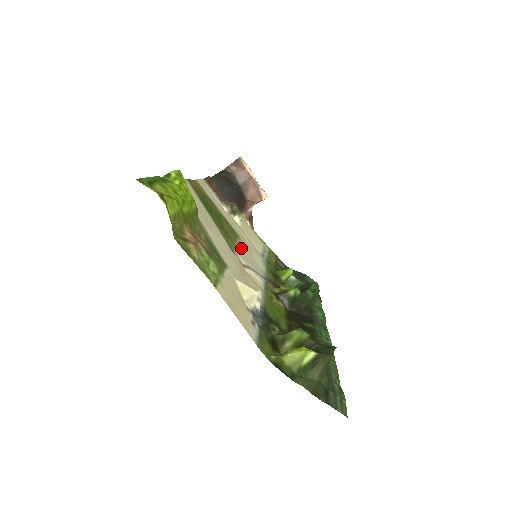
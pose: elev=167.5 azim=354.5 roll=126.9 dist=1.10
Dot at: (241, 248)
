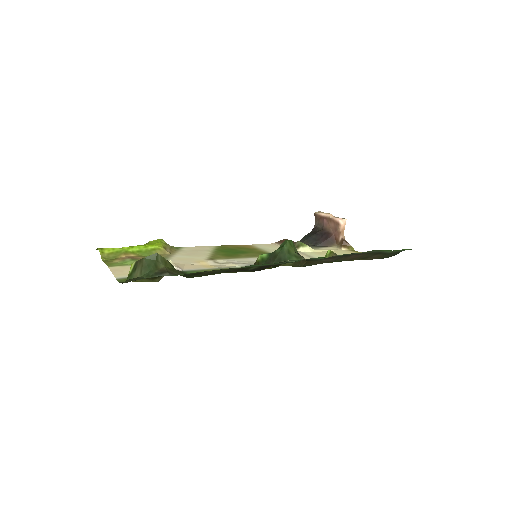
Dot at: (251, 259)
